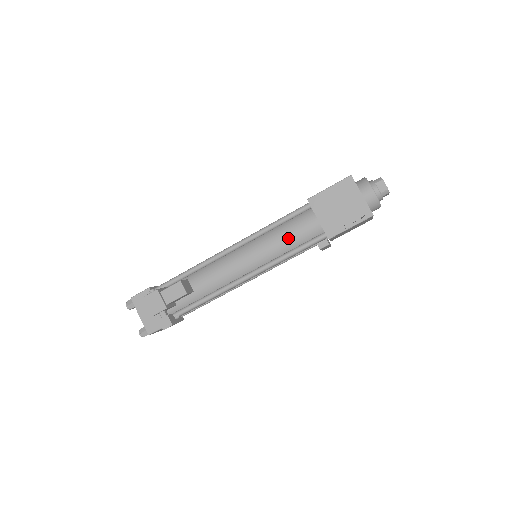
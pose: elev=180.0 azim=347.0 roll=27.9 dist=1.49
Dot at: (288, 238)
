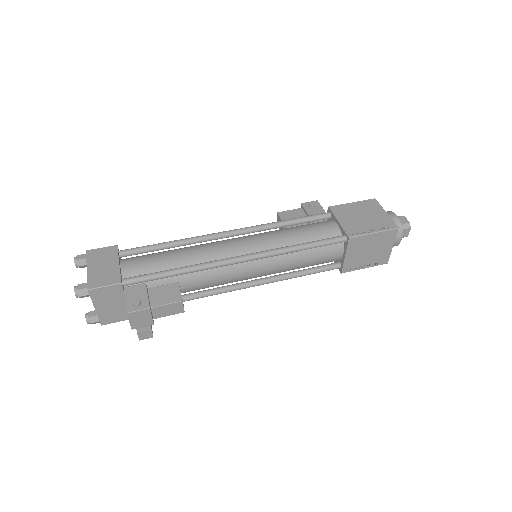
Dot at: (307, 263)
